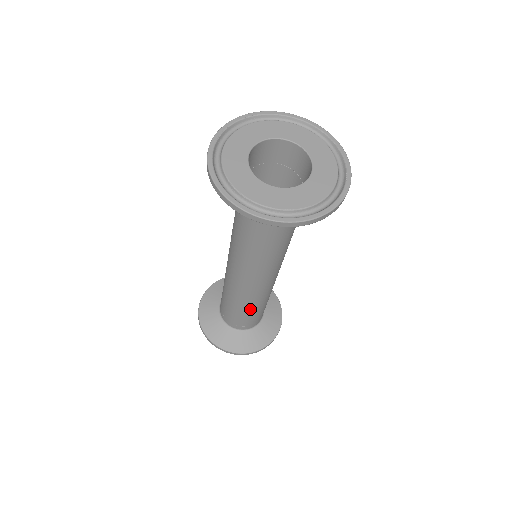
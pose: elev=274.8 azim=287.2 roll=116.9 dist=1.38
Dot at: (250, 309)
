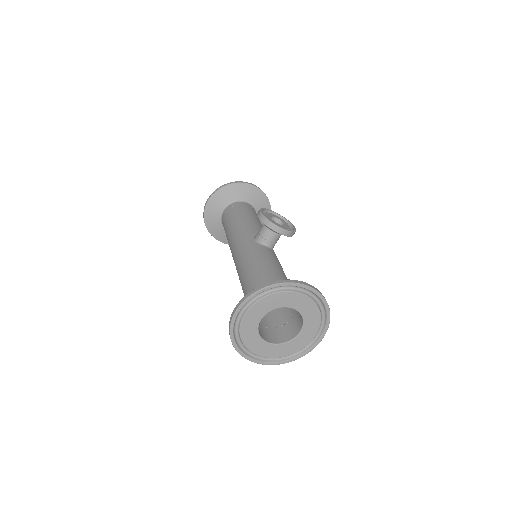
Dot at: occluded
